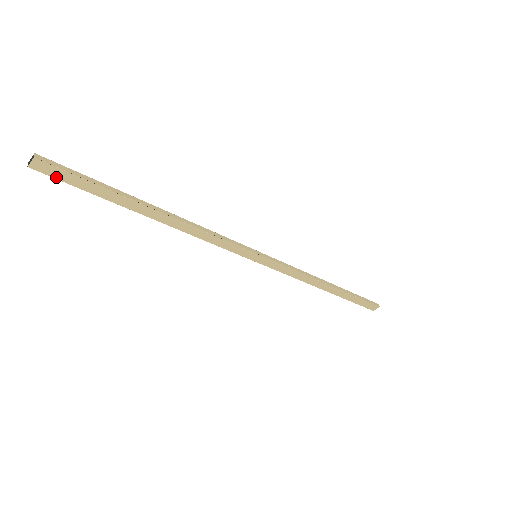
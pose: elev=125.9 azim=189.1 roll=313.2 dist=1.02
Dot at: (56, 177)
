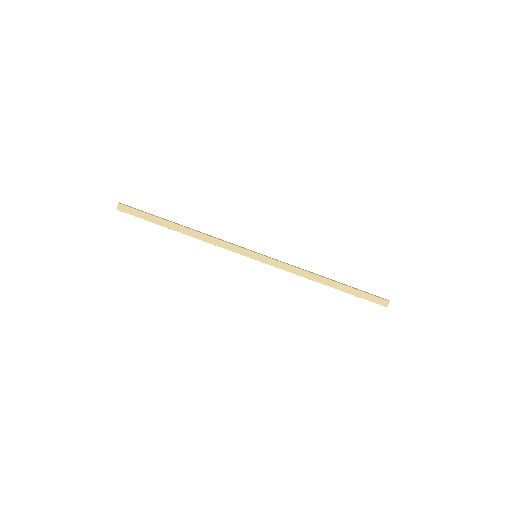
Dot at: (129, 213)
